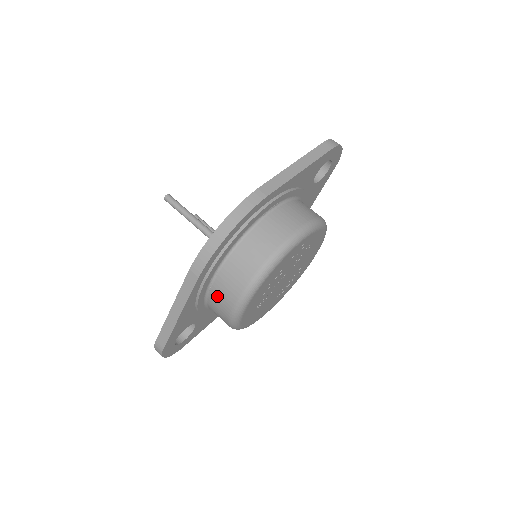
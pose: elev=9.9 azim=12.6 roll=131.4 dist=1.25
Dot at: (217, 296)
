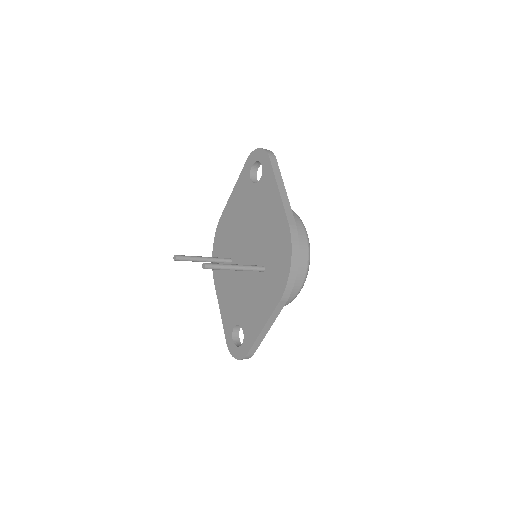
Dot at: occluded
